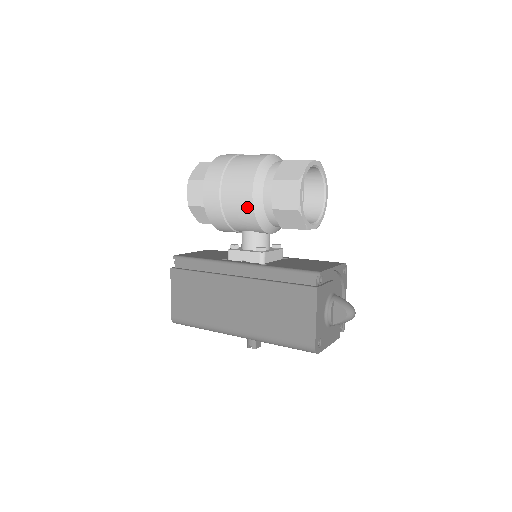
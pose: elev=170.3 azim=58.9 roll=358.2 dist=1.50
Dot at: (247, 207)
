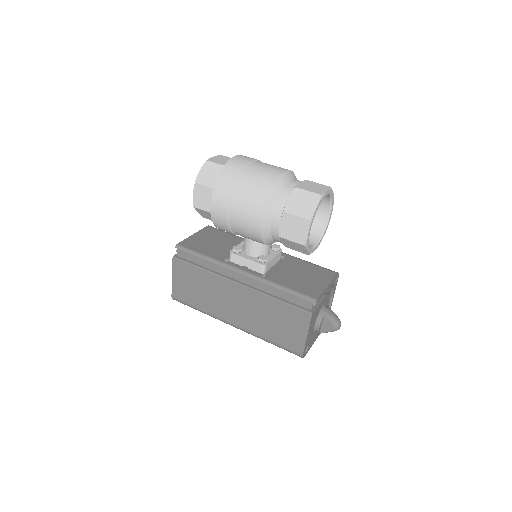
Dot at: (255, 230)
